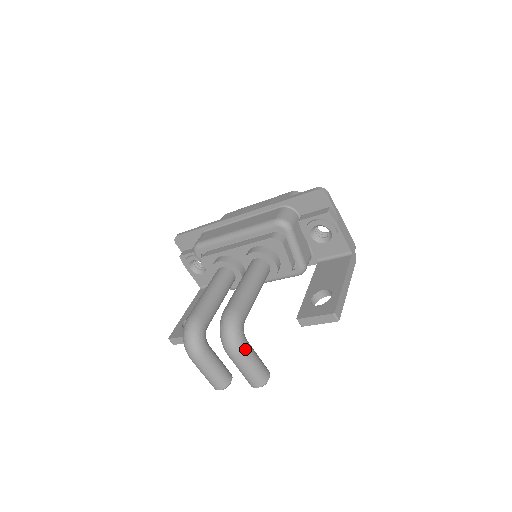
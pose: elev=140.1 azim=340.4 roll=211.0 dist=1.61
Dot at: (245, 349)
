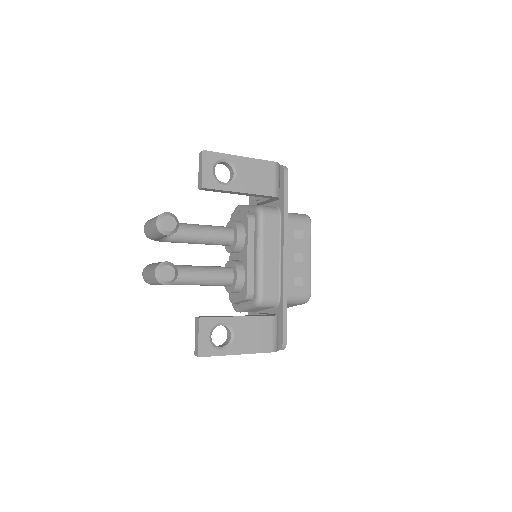
Dot at: occluded
